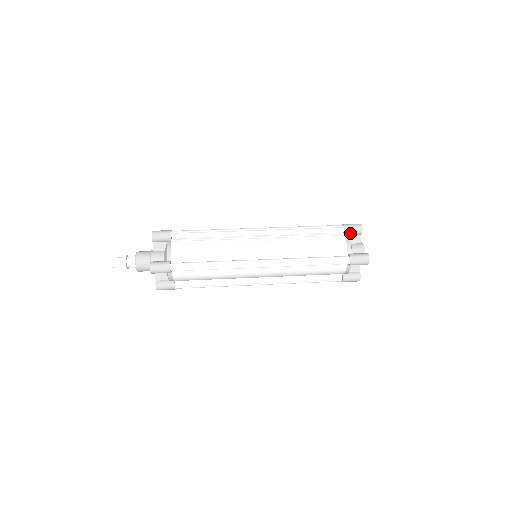
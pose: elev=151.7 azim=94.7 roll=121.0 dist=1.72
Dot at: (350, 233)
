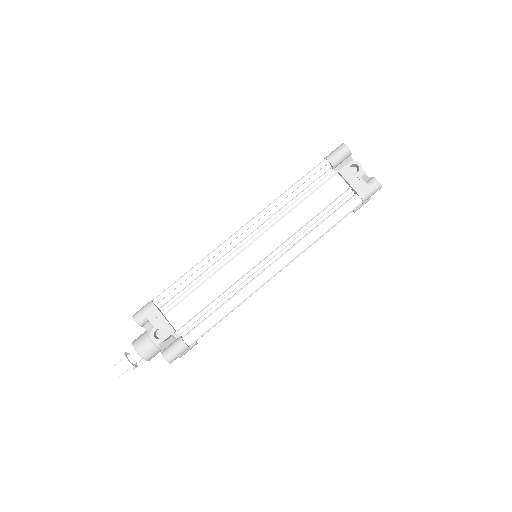
Dot at: occluded
